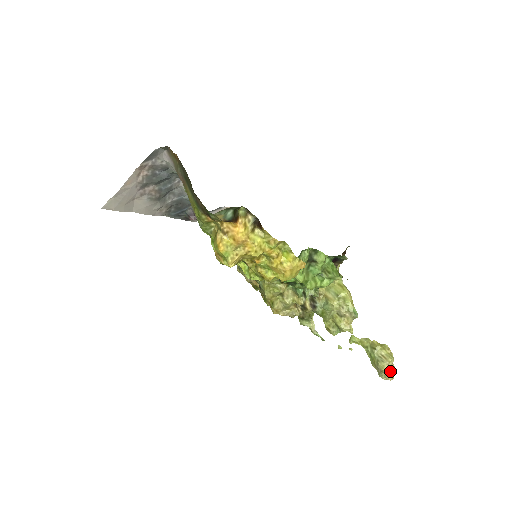
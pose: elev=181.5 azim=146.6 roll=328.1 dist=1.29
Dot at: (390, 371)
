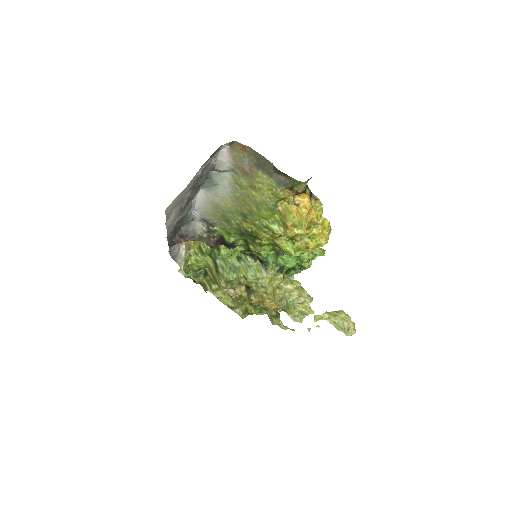
Dot at: (354, 326)
